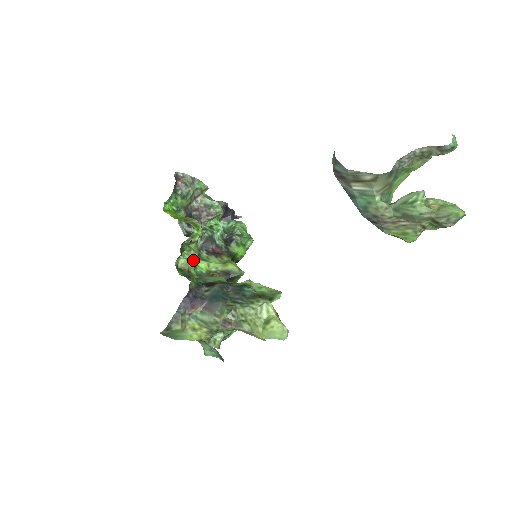
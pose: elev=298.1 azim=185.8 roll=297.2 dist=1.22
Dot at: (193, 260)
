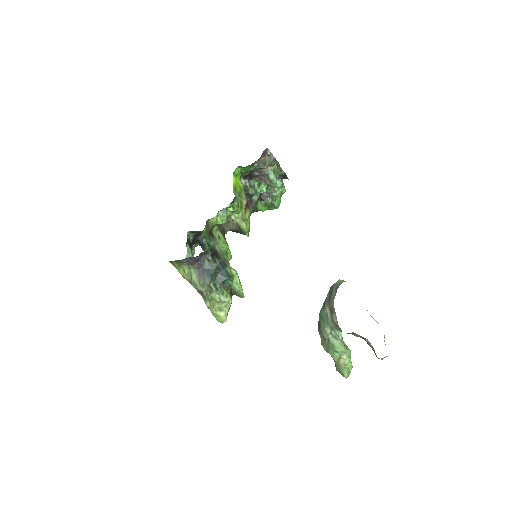
Dot at: (221, 224)
